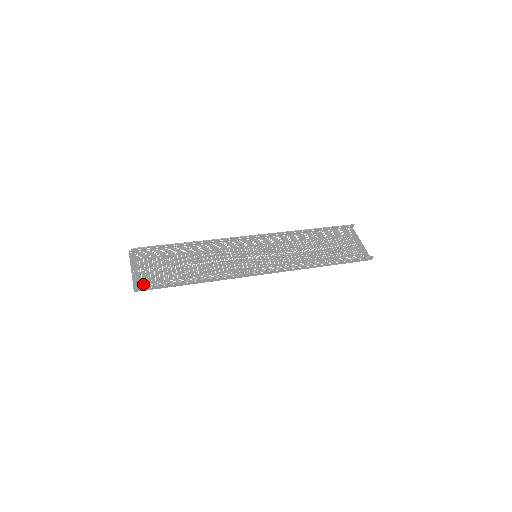
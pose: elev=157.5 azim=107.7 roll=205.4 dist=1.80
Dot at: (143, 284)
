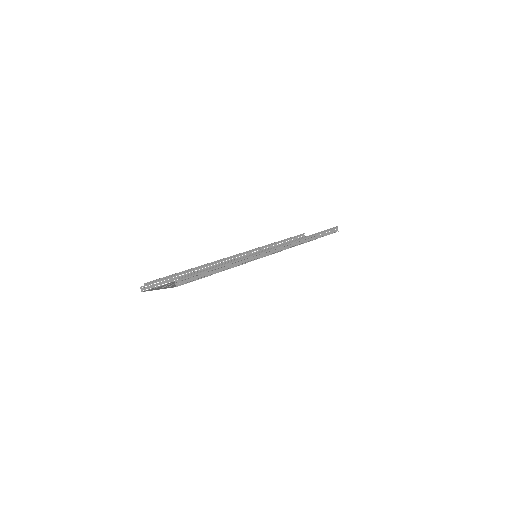
Dot at: occluded
